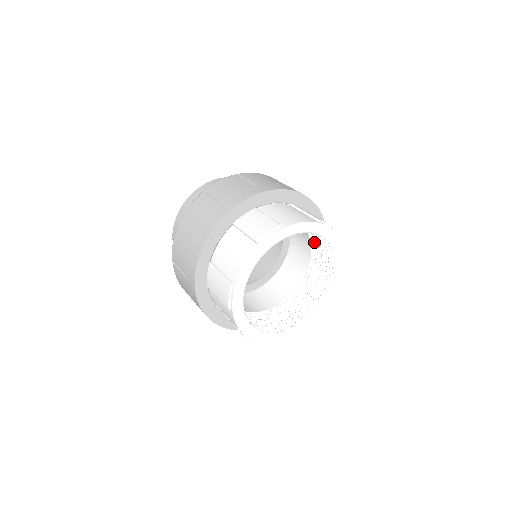
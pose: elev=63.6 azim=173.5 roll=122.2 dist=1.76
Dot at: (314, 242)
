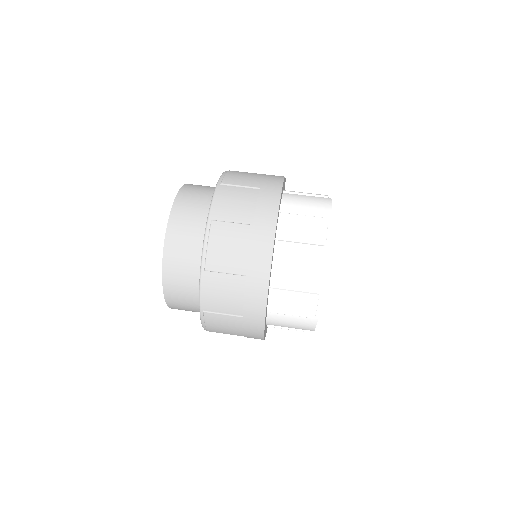
Dot at: occluded
